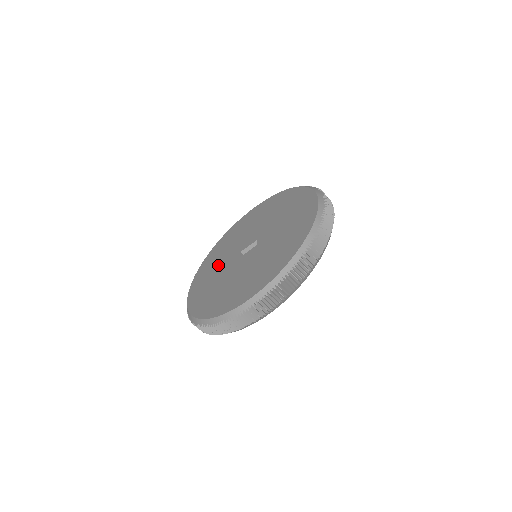
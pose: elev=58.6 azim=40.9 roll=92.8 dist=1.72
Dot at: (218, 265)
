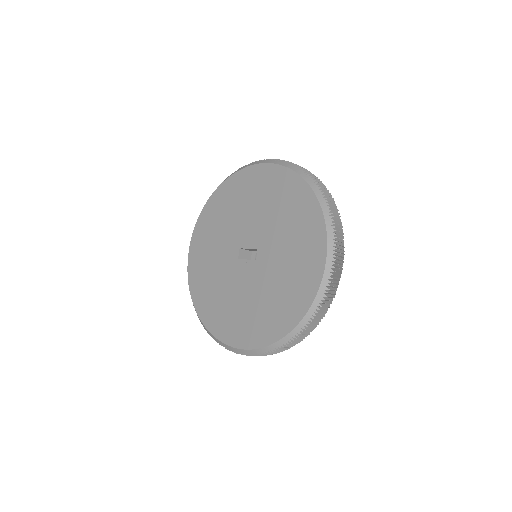
Dot at: (217, 241)
